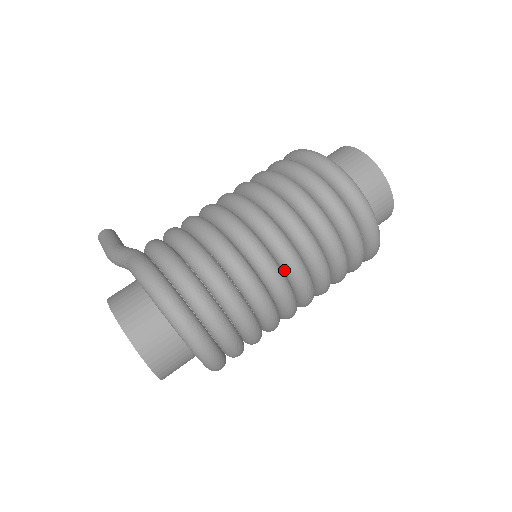
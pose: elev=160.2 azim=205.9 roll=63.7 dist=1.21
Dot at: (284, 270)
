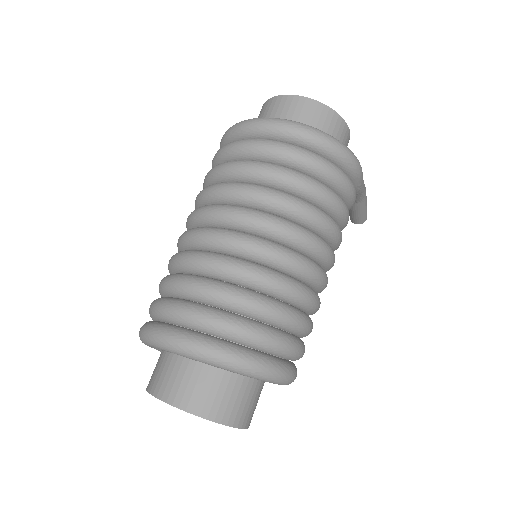
Dot at: (226, 227)
